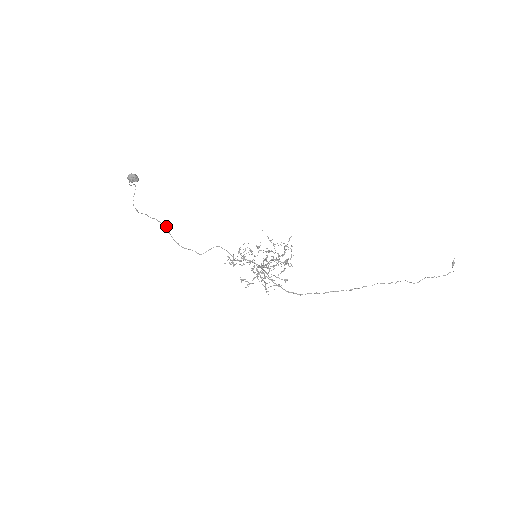
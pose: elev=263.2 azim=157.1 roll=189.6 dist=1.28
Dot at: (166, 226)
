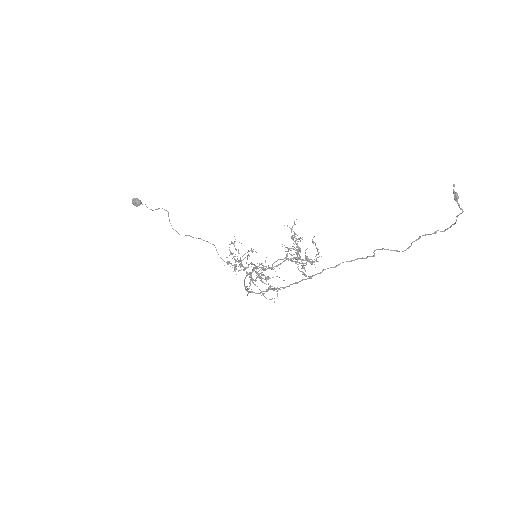
Dot at: occluded
